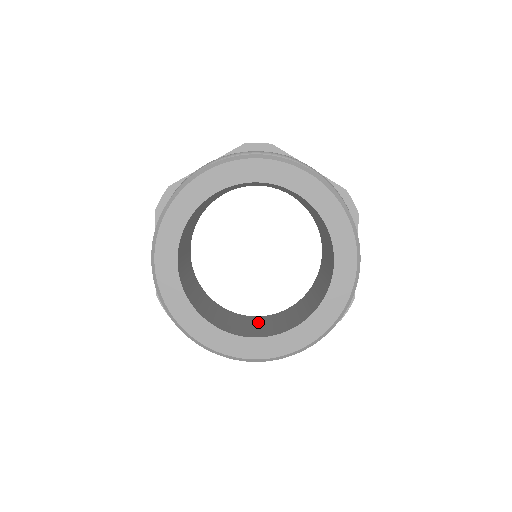
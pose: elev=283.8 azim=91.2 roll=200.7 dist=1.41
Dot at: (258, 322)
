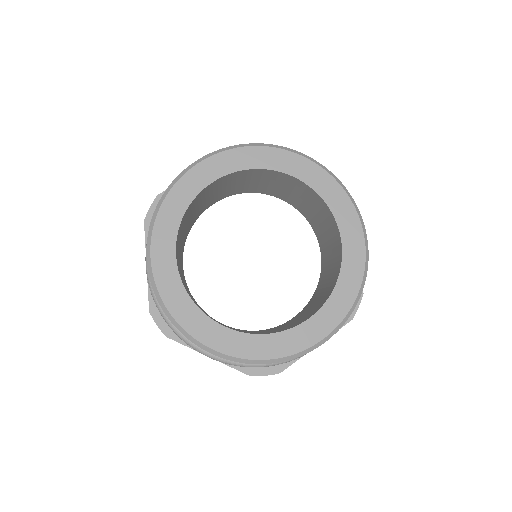
Dot at: occluded
